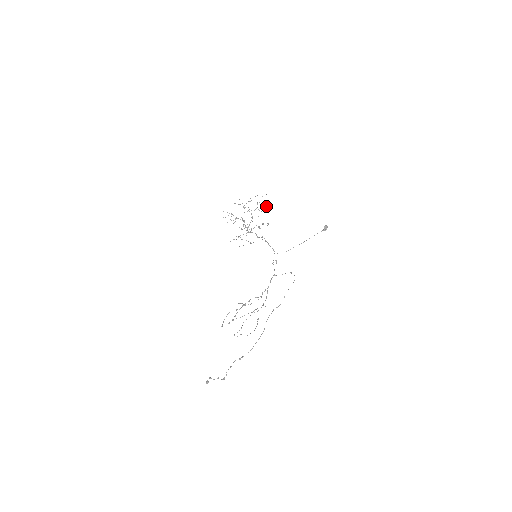
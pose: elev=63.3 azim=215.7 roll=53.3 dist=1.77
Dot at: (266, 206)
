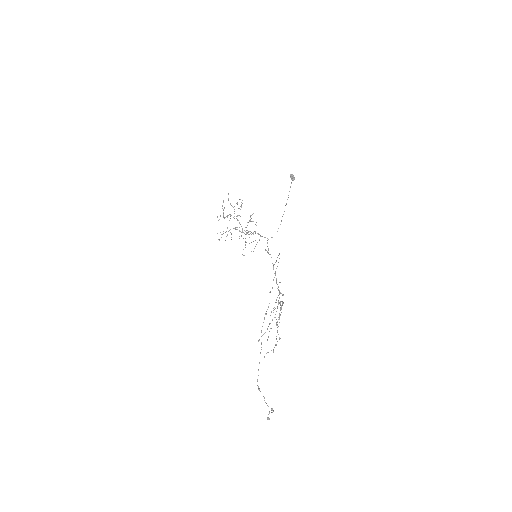
Dot at: occluded
